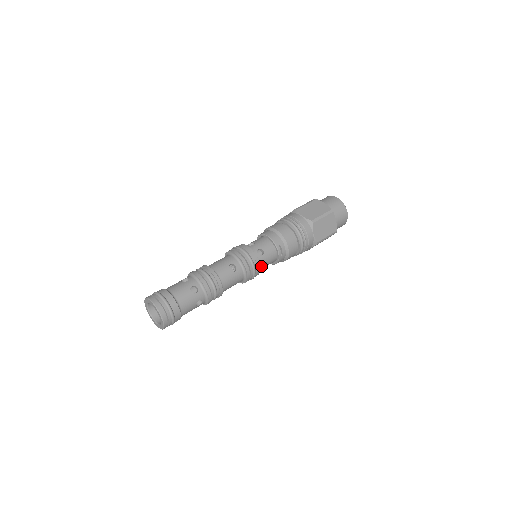
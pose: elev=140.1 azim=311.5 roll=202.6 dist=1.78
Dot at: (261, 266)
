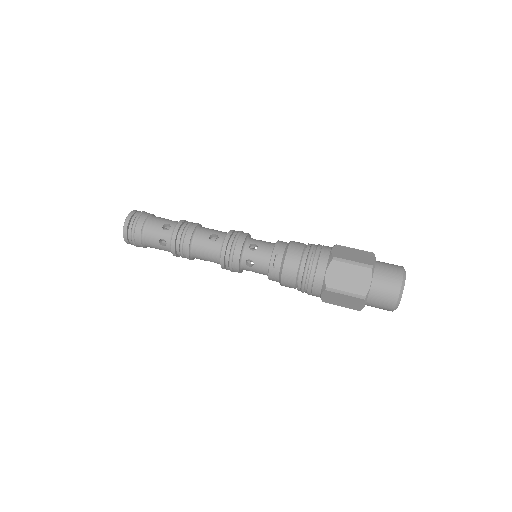
Dot at: (249, 264)
